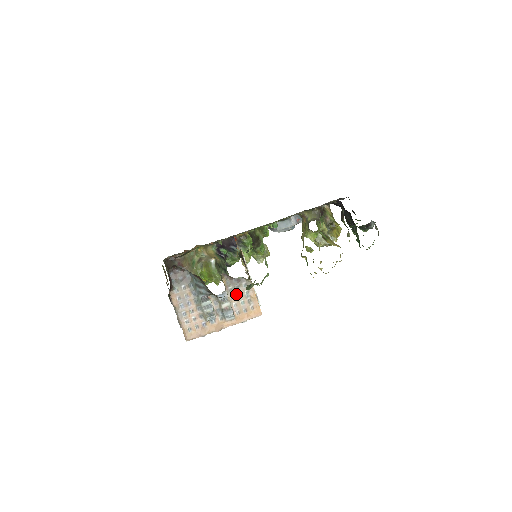
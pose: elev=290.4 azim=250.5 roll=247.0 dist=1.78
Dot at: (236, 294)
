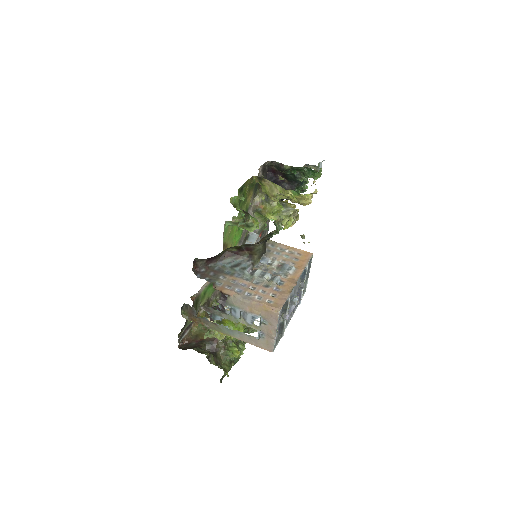
Dot at: (273, 255)
